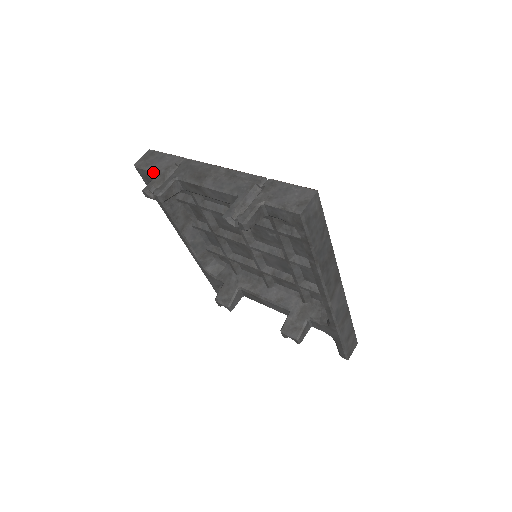
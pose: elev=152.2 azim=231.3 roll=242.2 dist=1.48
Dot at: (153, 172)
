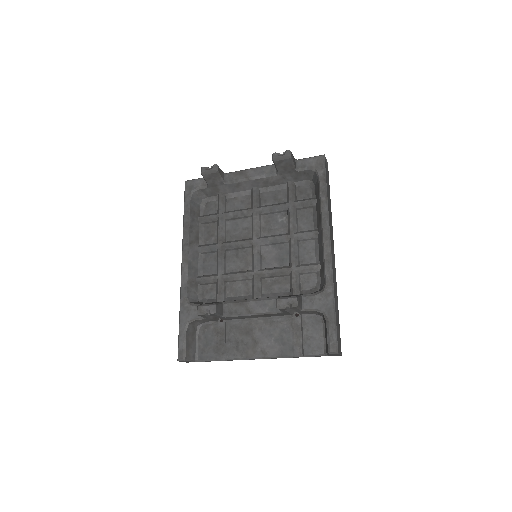
Dot at: (203, 178)
